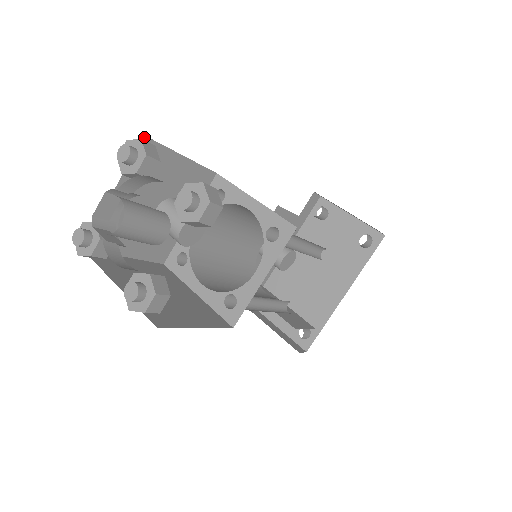
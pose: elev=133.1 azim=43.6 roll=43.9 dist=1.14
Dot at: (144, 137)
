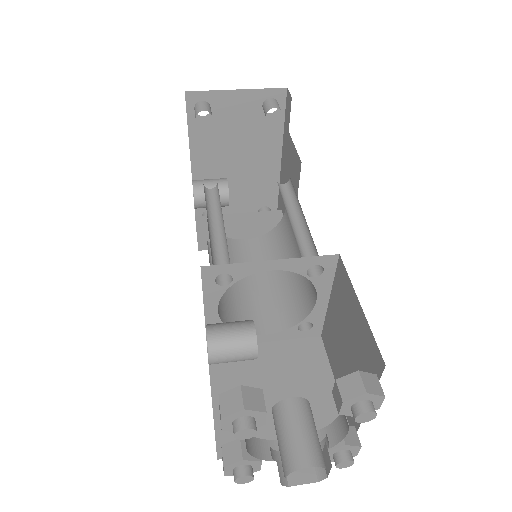
Dot at: occluded
